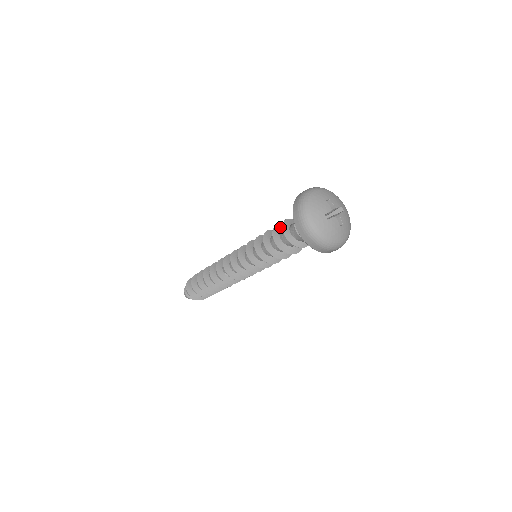
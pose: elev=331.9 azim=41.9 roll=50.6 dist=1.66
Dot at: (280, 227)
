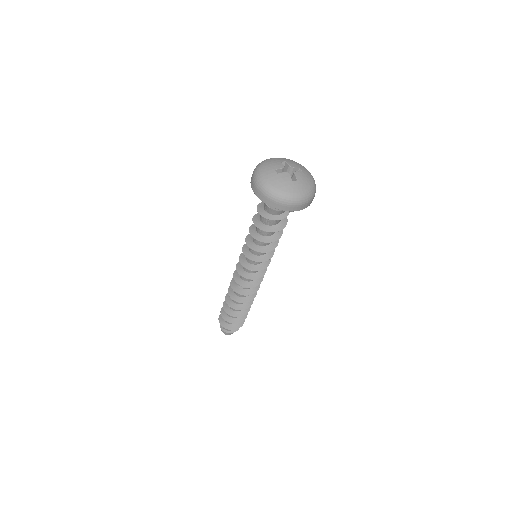
Dot at: occluded
